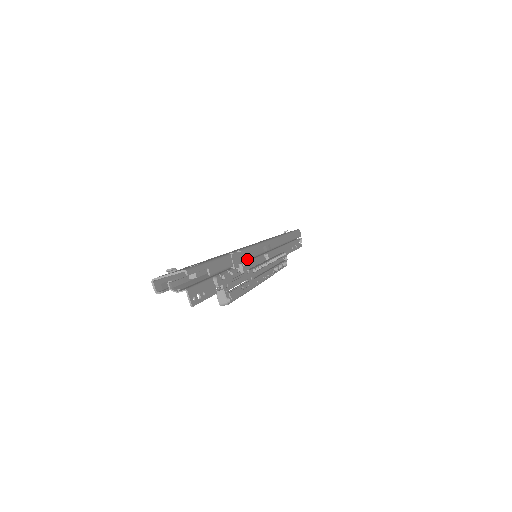
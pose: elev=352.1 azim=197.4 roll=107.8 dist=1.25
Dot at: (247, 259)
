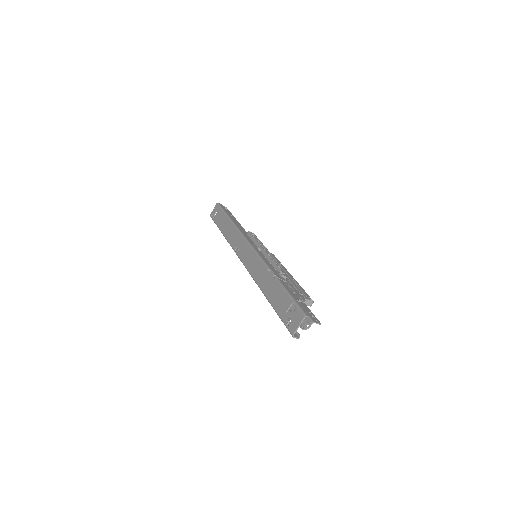
Dot at: (272, 267)
